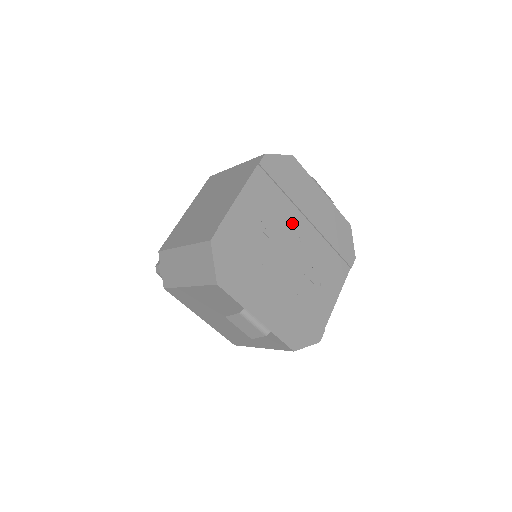
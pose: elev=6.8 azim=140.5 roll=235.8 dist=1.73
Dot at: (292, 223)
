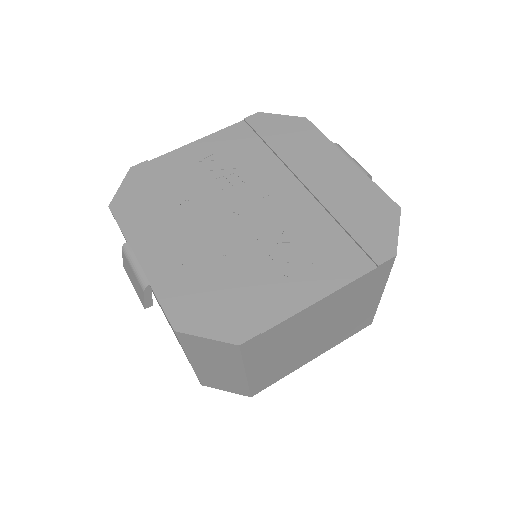
Dot at: (268, 180)
